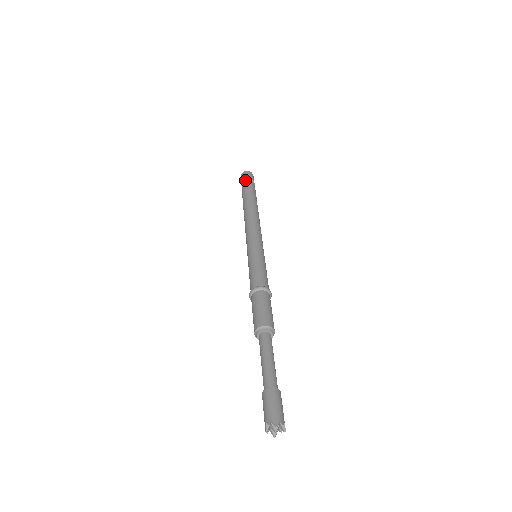
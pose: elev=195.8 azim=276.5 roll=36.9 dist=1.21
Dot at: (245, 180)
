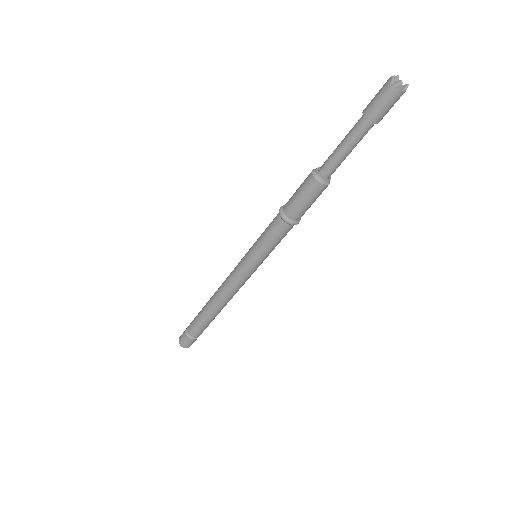
Dot at: occluded
